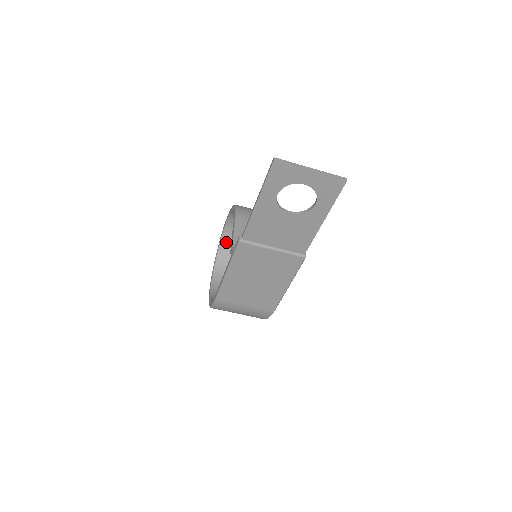
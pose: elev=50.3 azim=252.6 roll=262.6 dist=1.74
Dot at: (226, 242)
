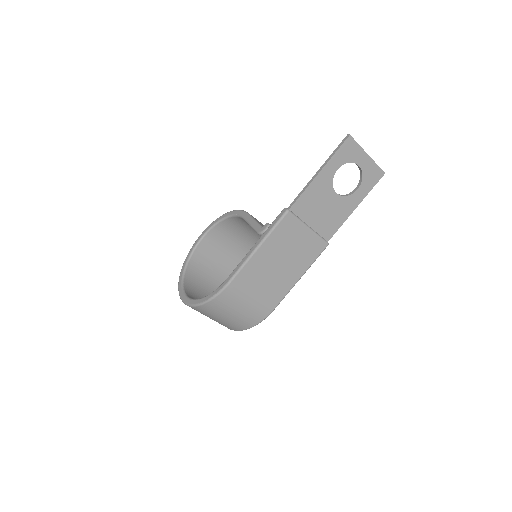
Dot at: (195, 258)
